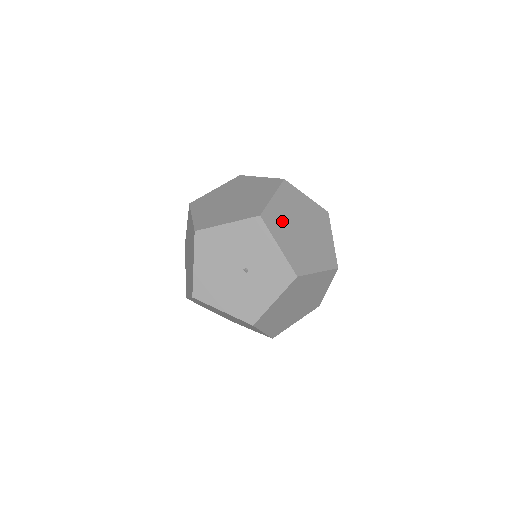
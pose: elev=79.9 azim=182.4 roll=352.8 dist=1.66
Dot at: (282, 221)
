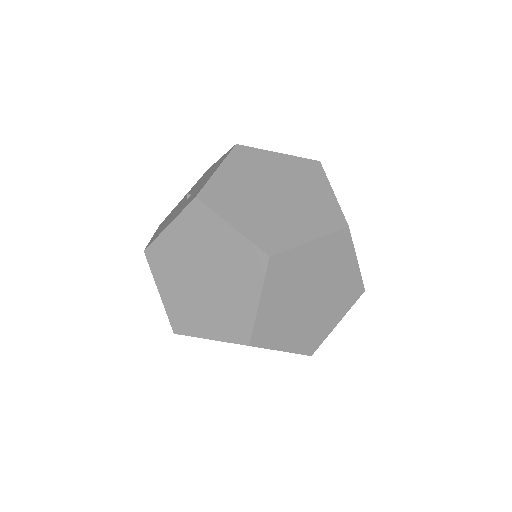
Dot at: (257, 167)
